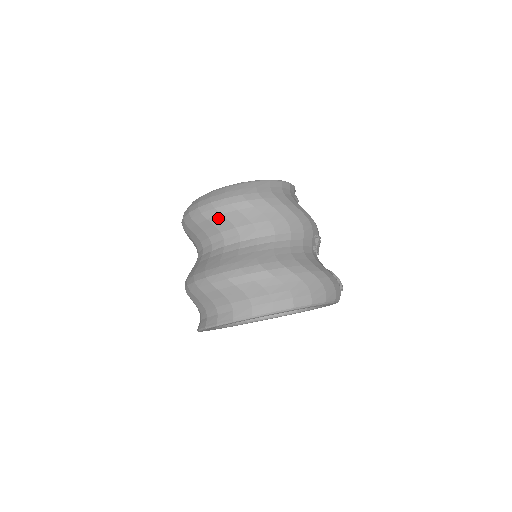
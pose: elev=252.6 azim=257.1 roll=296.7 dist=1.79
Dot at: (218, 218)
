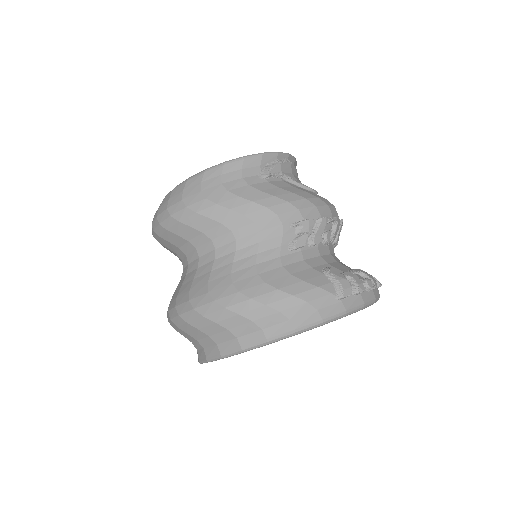
Dot at: (162, 241)
